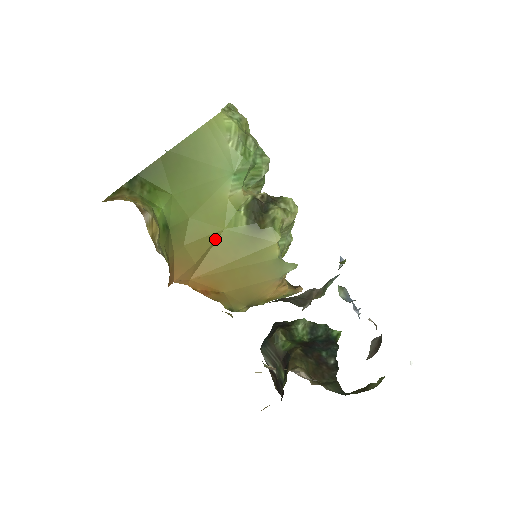
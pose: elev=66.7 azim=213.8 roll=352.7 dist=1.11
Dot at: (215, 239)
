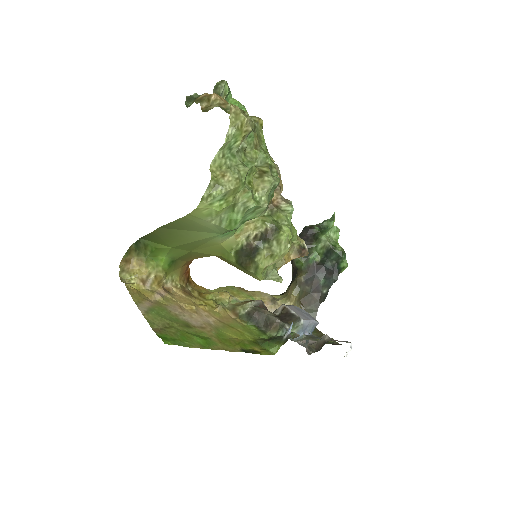
Dot at: occluded
